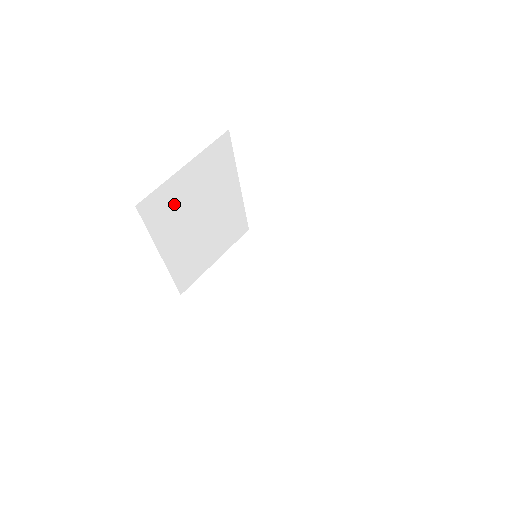
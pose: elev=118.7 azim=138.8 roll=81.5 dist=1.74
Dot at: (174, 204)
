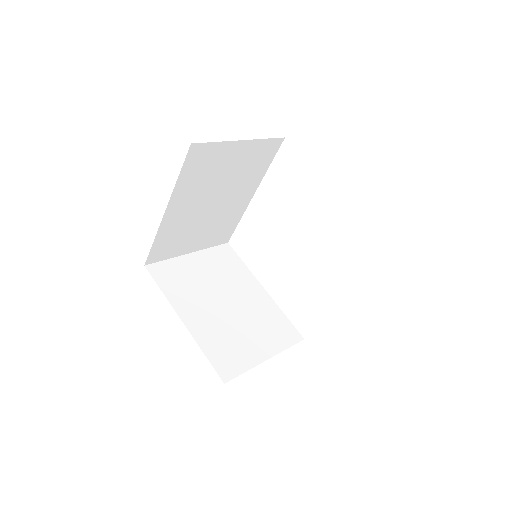
Dot at: (211, 169)
